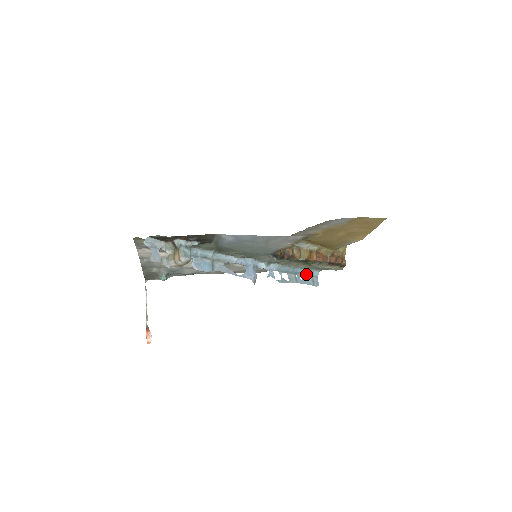
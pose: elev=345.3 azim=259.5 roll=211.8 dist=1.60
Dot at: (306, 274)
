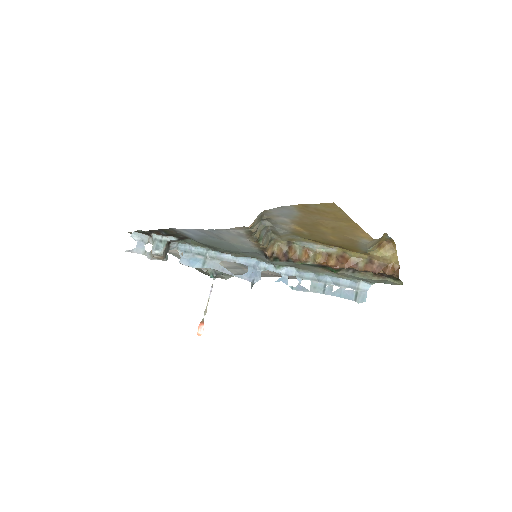
Dot at: (346, 285)
